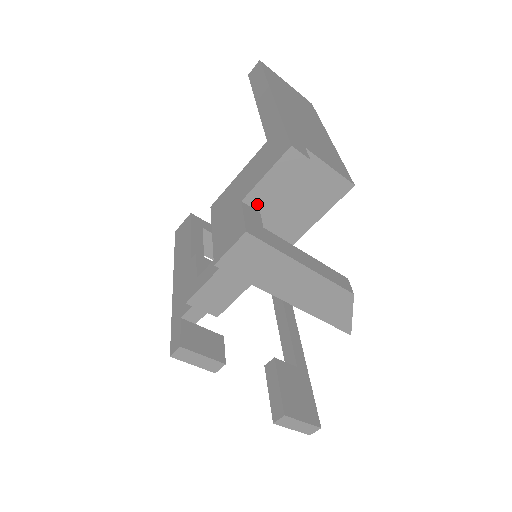
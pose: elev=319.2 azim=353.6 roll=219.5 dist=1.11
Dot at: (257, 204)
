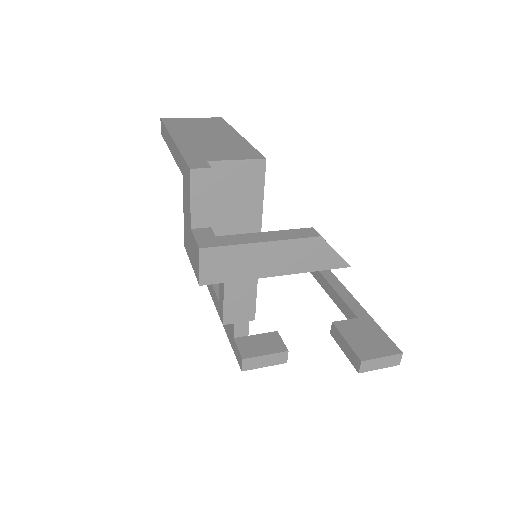
Dot at: (203, 223)
